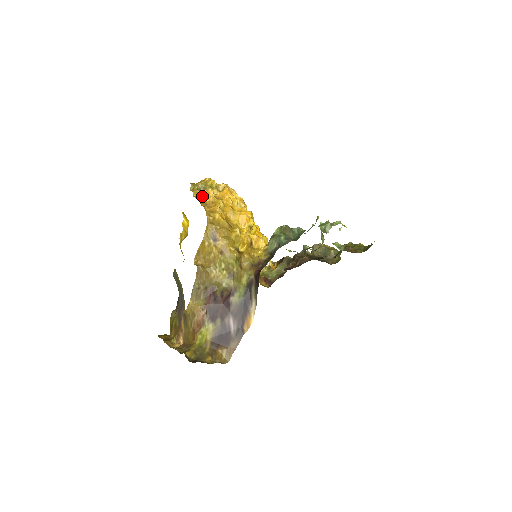
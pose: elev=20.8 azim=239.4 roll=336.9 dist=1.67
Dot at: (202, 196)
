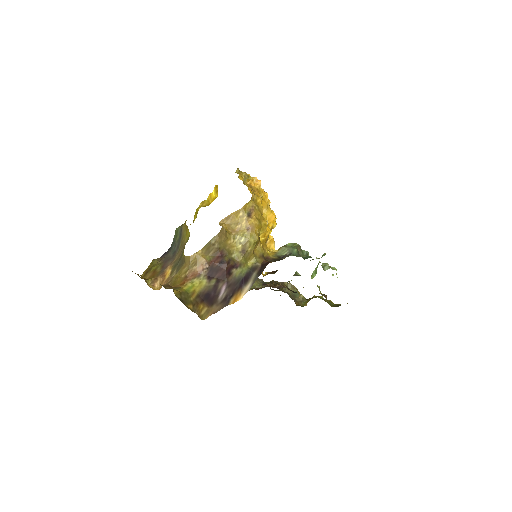
Dot at: (252, 179)
